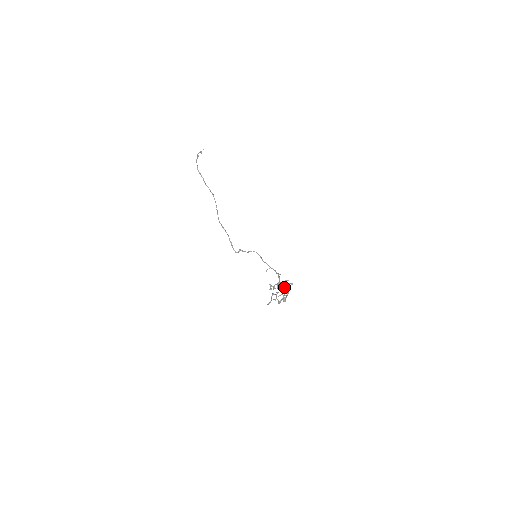
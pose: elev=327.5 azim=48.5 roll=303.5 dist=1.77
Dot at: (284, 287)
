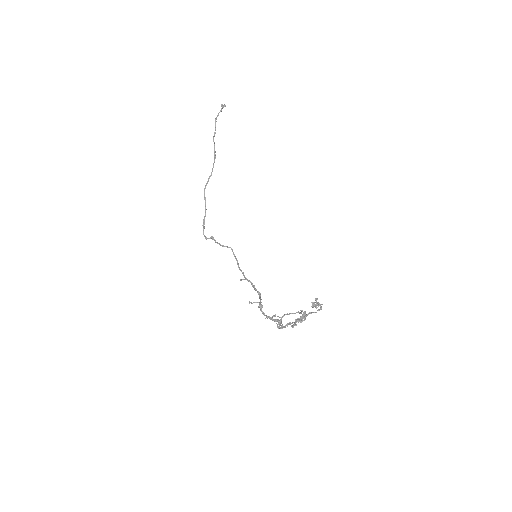
Dot at: occluded
